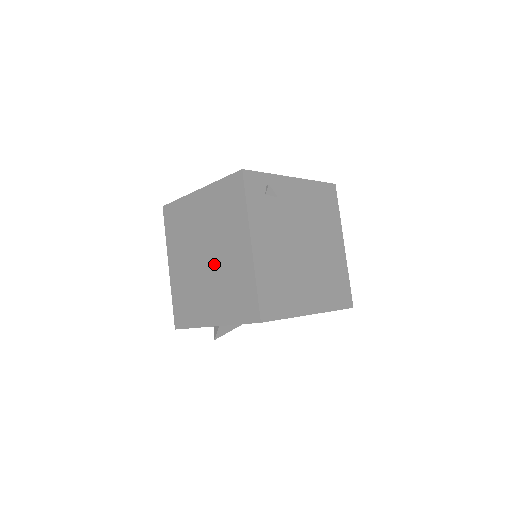
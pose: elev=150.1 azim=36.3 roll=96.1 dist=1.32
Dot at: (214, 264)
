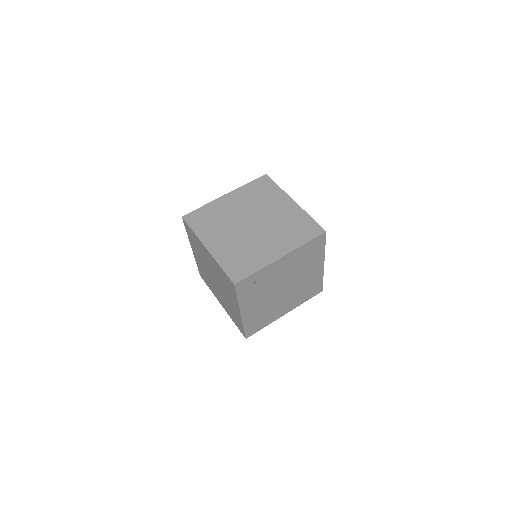
Dot at: (220, 289)
